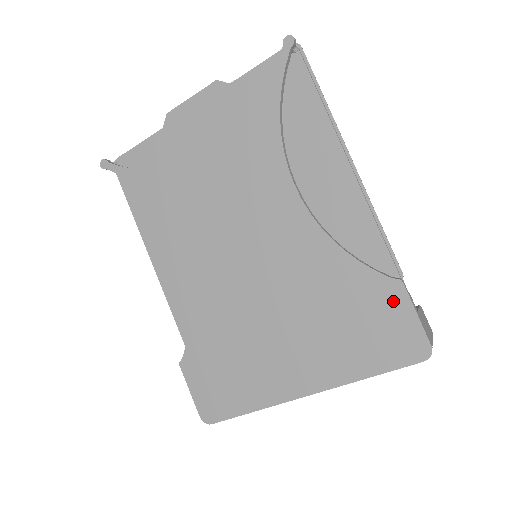
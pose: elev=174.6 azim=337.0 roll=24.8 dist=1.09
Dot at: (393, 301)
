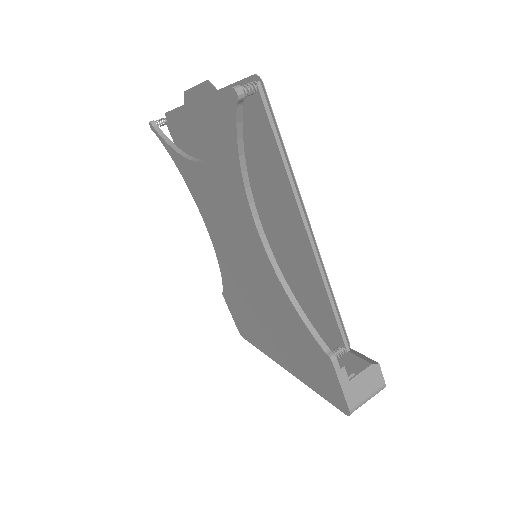
Dot at: (326, 366)
